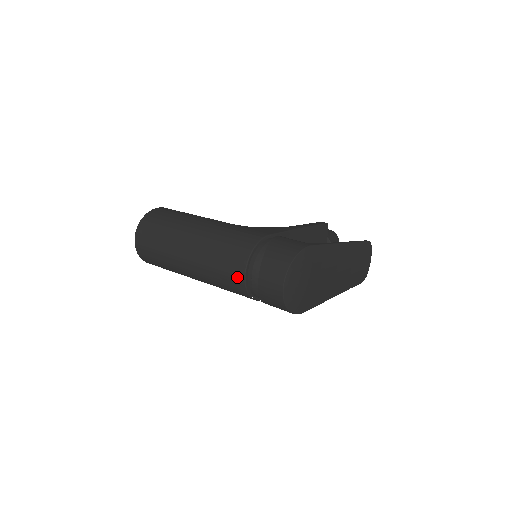
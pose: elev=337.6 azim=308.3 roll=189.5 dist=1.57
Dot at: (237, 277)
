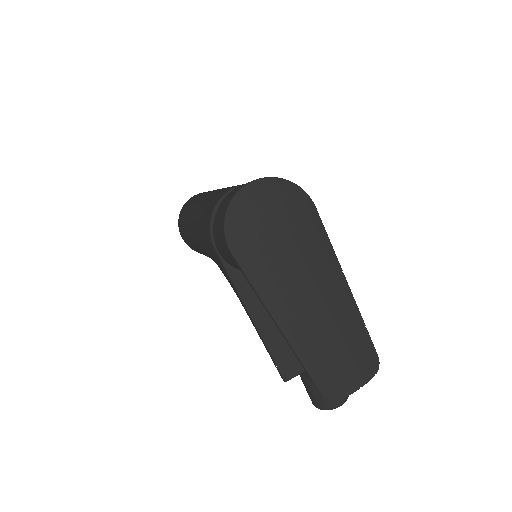
Dot at: occluded
